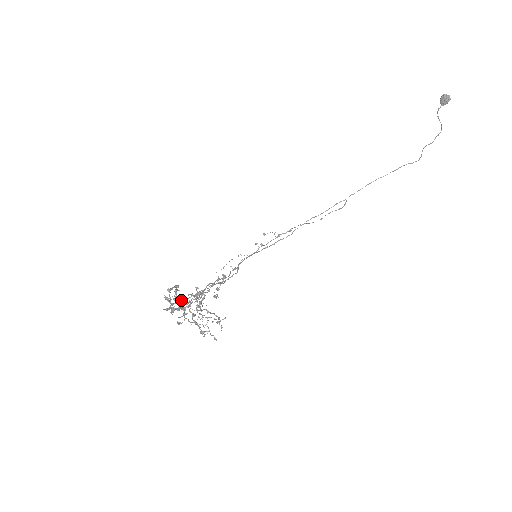
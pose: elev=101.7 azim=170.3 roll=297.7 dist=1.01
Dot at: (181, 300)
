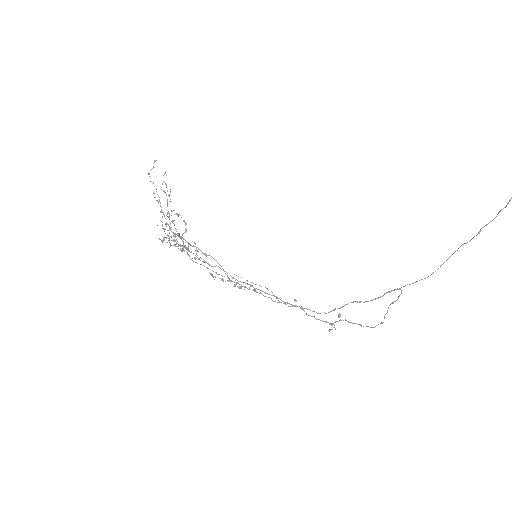
Dot at: occluded
